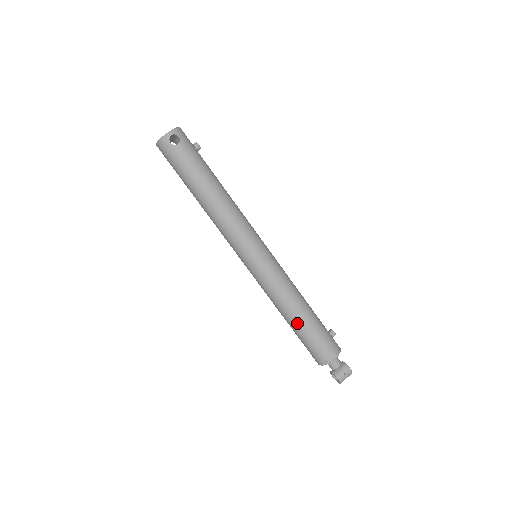
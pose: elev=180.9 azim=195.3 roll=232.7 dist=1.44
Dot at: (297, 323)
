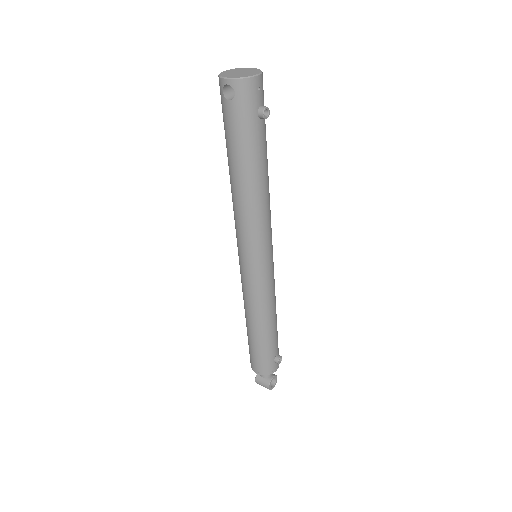
Dot at: (247, 328)
